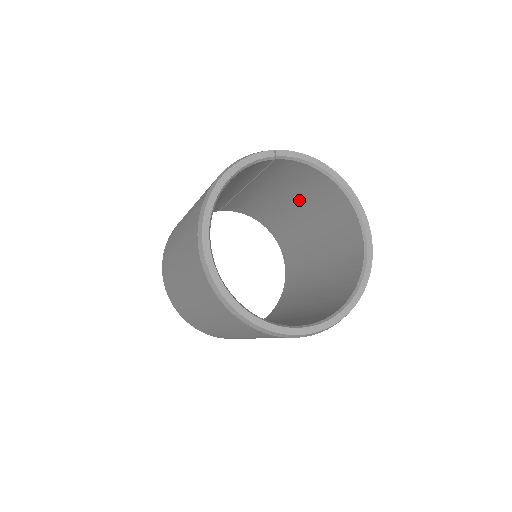
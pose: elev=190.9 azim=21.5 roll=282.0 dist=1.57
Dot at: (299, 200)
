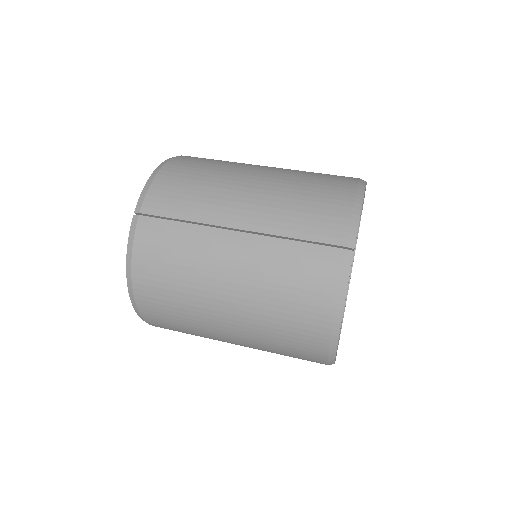
Dot at: occluded
